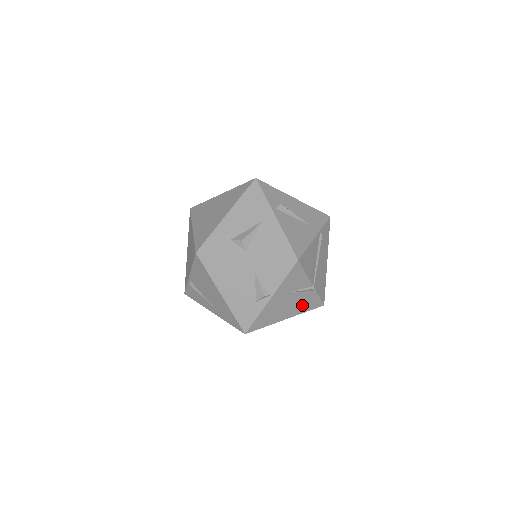
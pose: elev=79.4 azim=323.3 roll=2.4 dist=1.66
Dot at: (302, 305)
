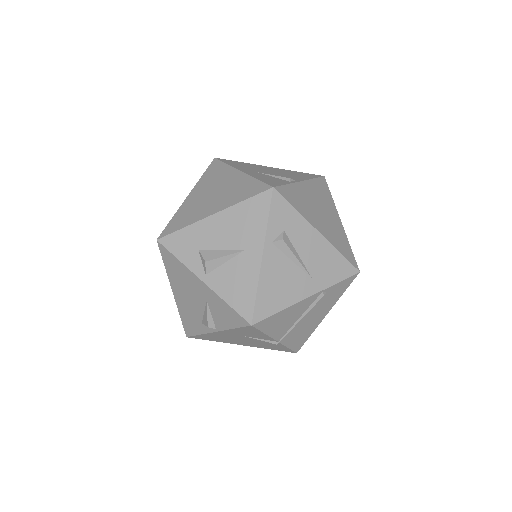
Dot at: (264, 345)
